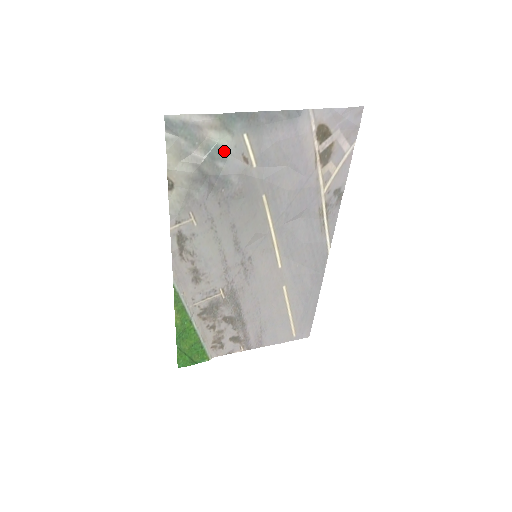
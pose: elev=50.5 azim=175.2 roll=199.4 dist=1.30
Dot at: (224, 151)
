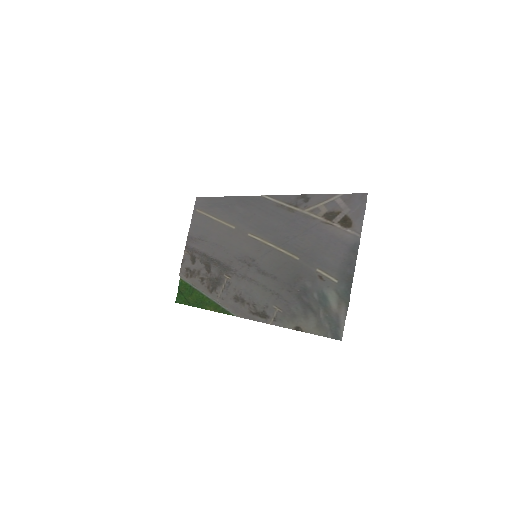
Dot at: (324, 294)
